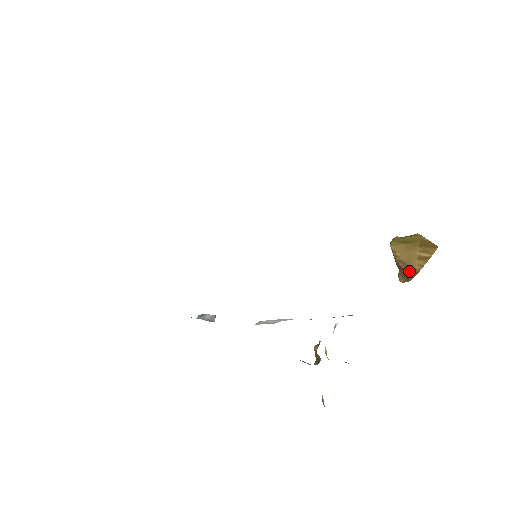
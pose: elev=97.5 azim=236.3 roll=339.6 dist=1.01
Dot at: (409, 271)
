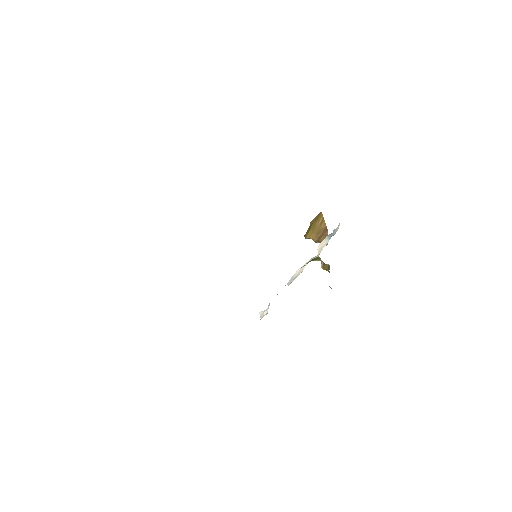
Dot at: (323, 232)
